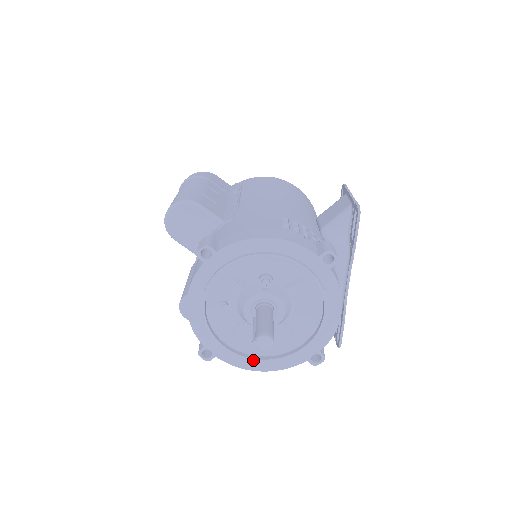
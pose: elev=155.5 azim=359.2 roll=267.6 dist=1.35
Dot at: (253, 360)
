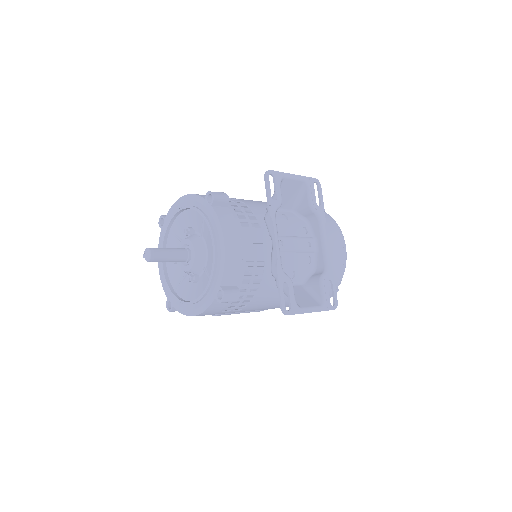
Dot at: (186, 303)
